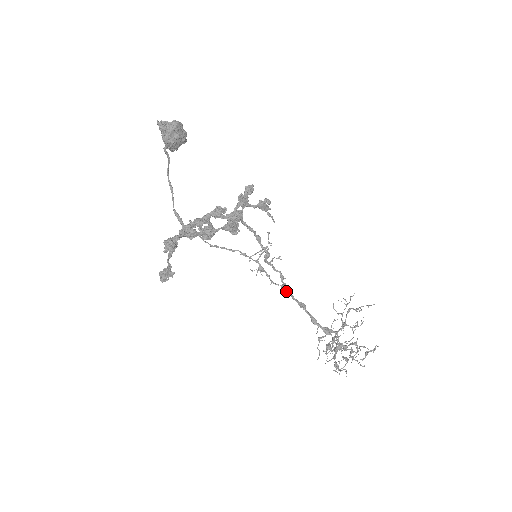
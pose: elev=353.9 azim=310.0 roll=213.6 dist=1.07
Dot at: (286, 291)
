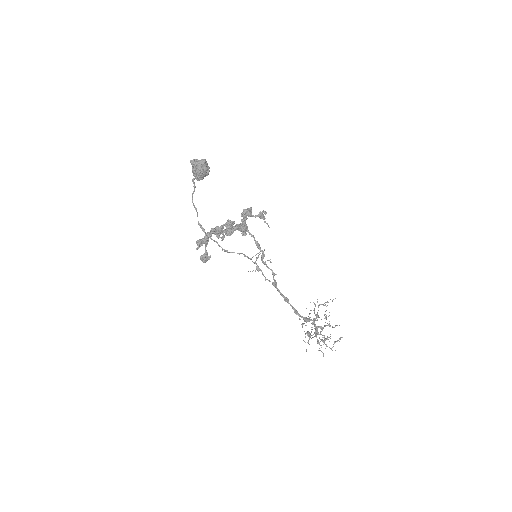
Dot at: (276, 287)
